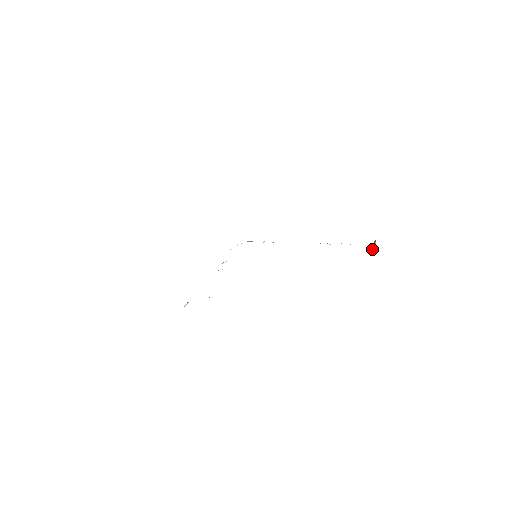
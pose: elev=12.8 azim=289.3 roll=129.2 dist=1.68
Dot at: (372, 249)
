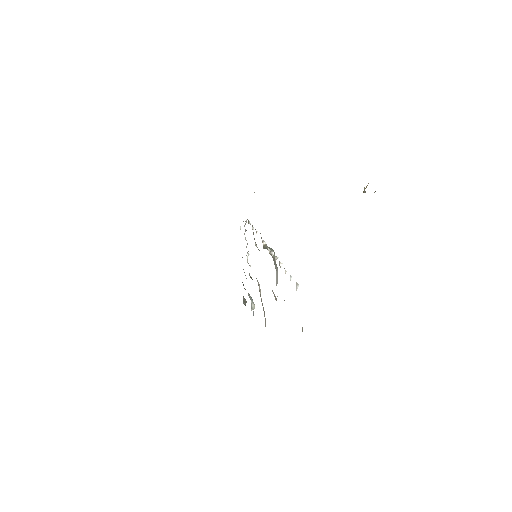
Dot at: occluded
